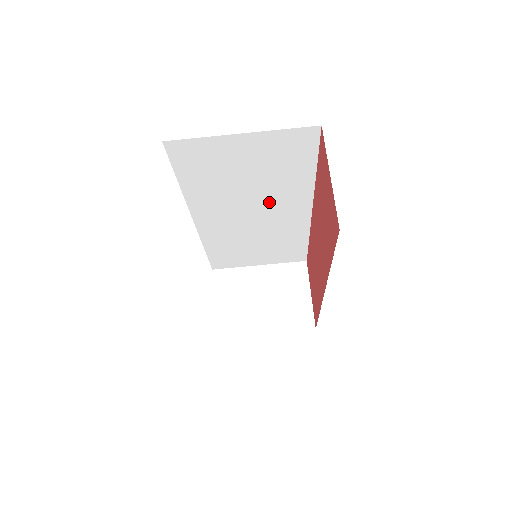
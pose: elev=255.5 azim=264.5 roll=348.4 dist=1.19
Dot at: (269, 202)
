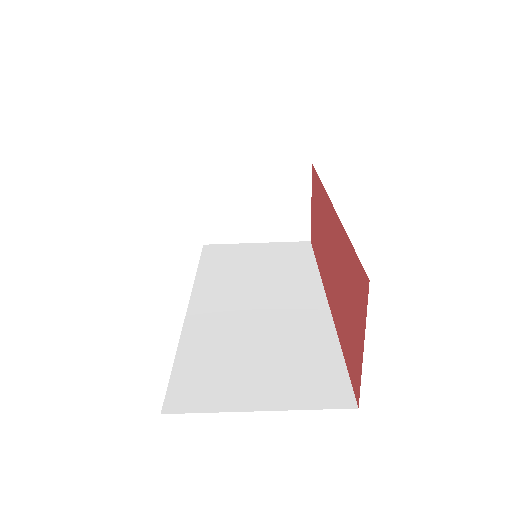
Dot at: occluded
